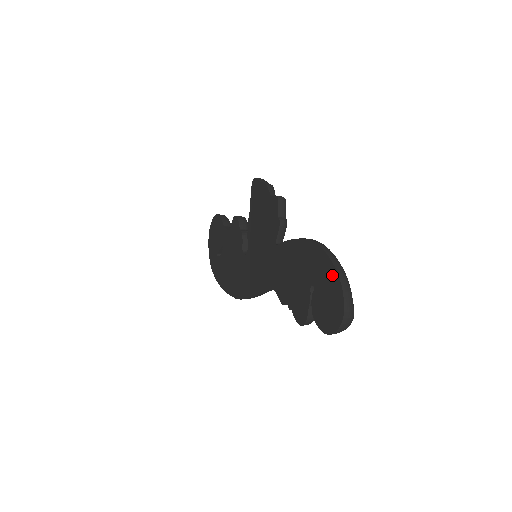
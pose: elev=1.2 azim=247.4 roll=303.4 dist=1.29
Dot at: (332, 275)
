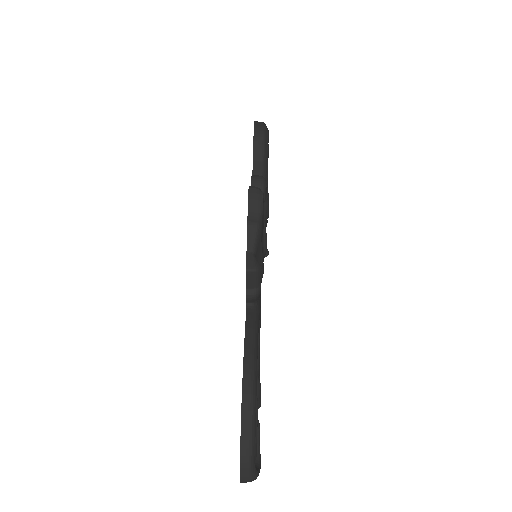
Dot at: (240, 446)
